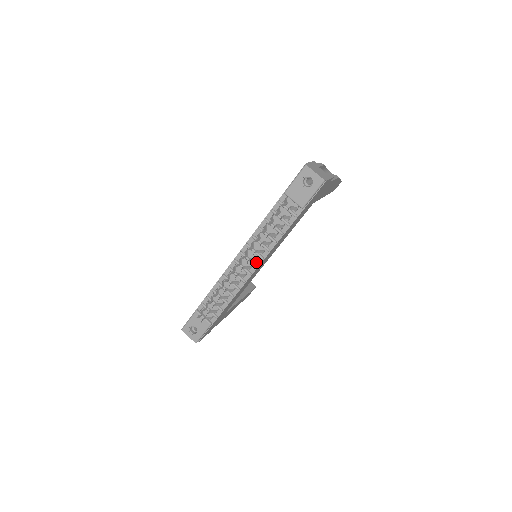
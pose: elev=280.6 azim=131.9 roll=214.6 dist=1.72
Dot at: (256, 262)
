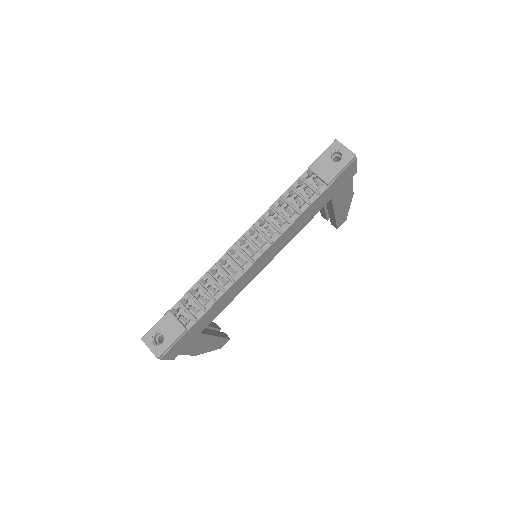
Dot at: (262, 247)
